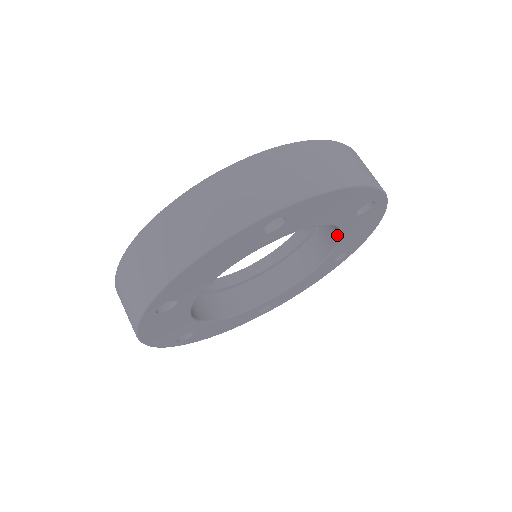
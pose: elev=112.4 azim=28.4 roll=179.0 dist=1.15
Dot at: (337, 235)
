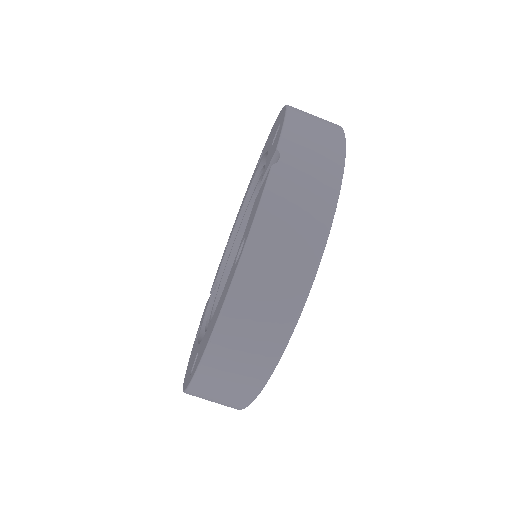
Dot at: occluded
